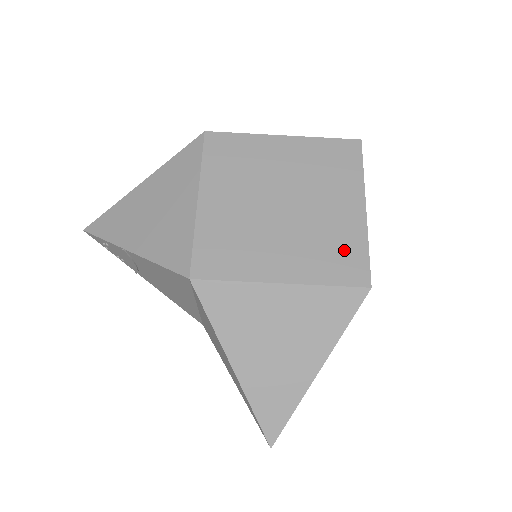
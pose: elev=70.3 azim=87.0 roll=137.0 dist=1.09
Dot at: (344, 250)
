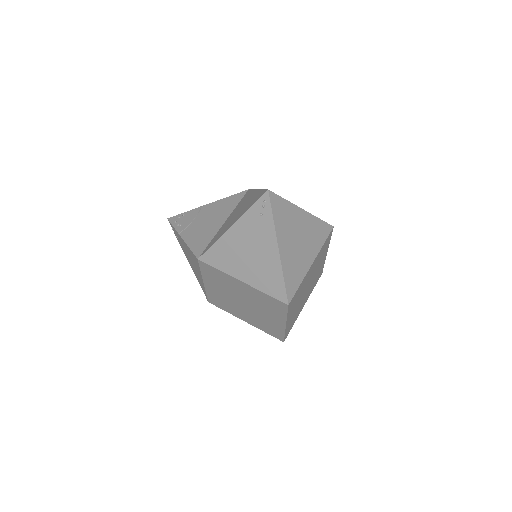
Dot at: occluded
